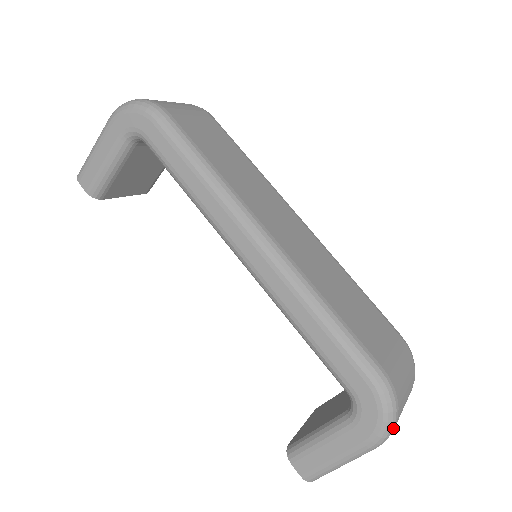
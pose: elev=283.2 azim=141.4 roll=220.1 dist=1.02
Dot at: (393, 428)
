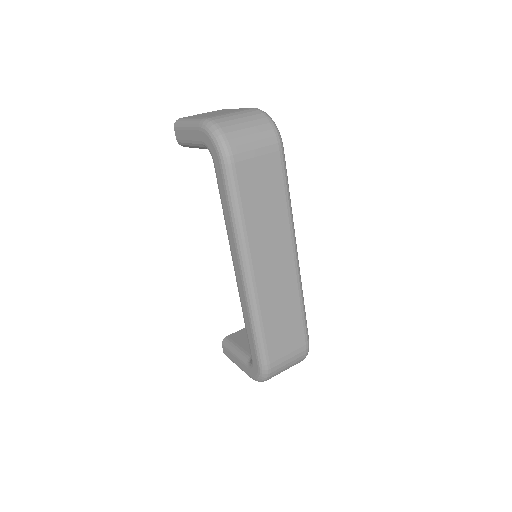
Dot at: occluded
